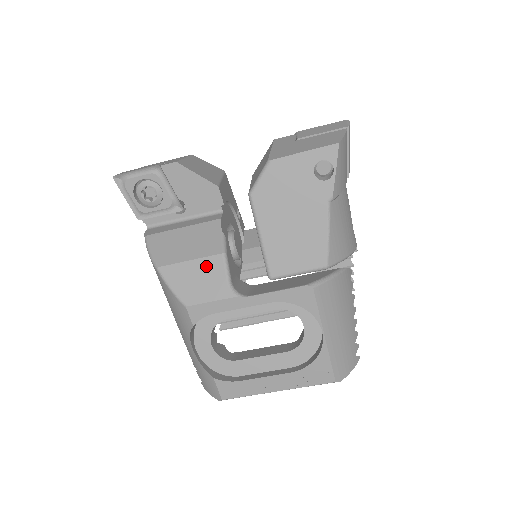
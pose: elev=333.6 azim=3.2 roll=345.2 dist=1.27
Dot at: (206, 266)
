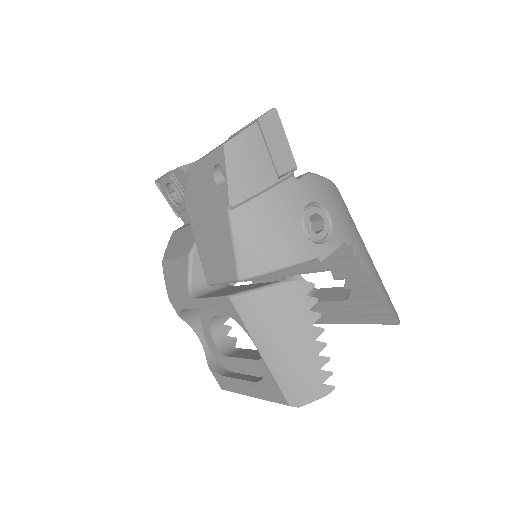
Dot at: (180, 265)
